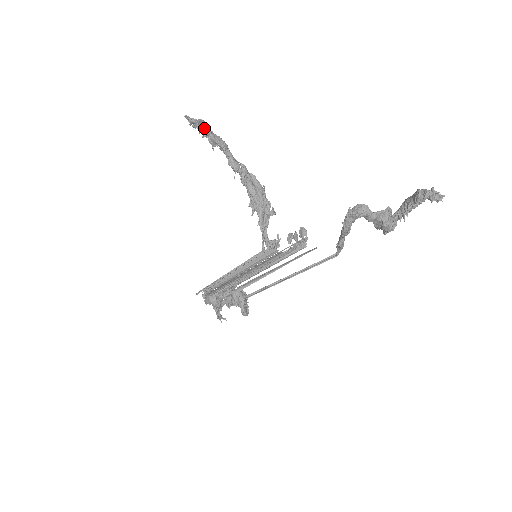
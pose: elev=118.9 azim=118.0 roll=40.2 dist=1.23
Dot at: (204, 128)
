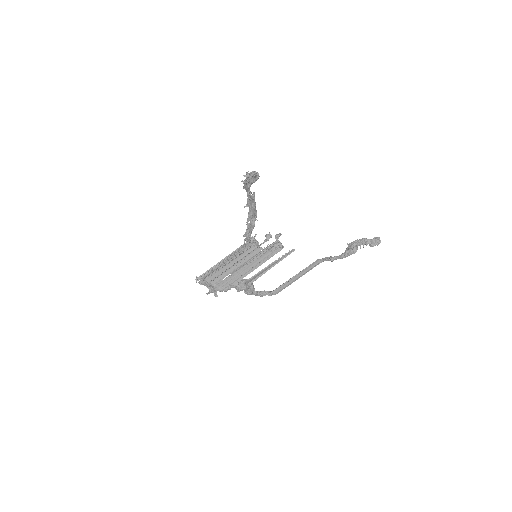
Dot at: occluded
